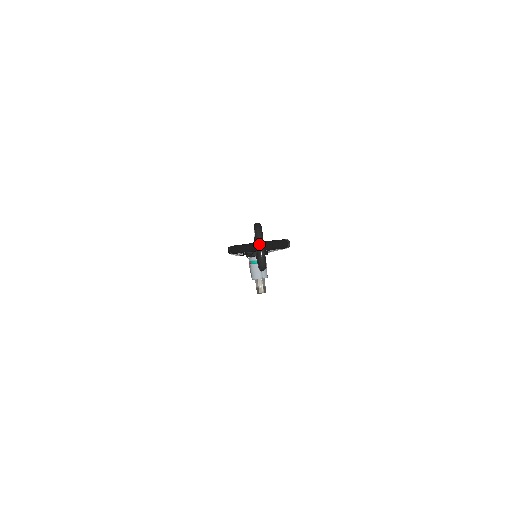
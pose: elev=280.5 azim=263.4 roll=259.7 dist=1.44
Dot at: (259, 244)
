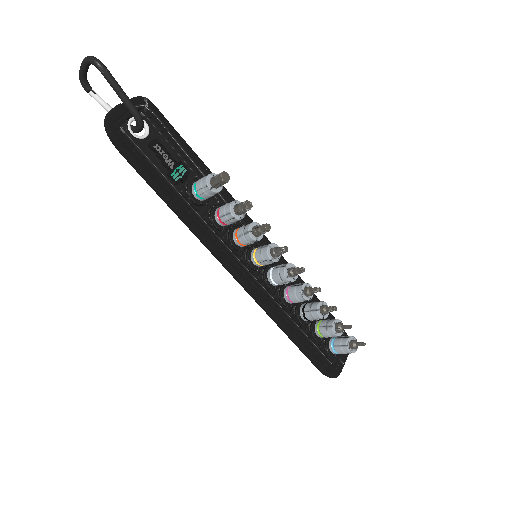
Dot at: (80, 66)
